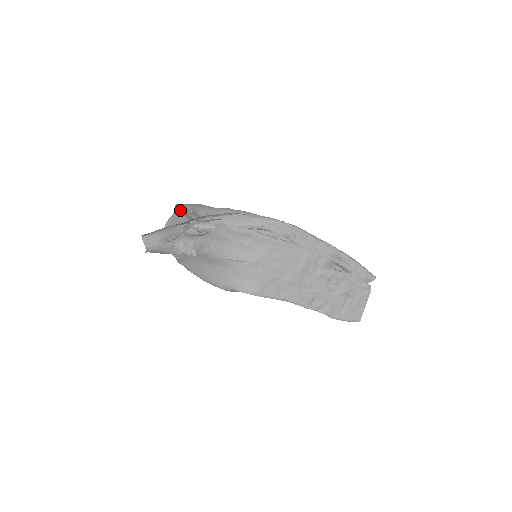
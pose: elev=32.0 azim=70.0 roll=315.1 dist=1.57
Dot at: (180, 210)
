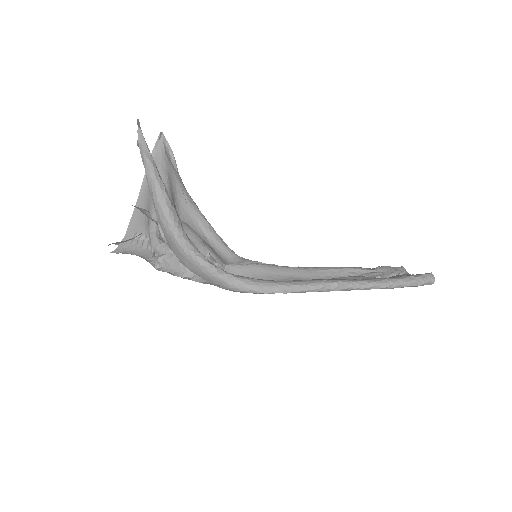
Dot at: occluded
